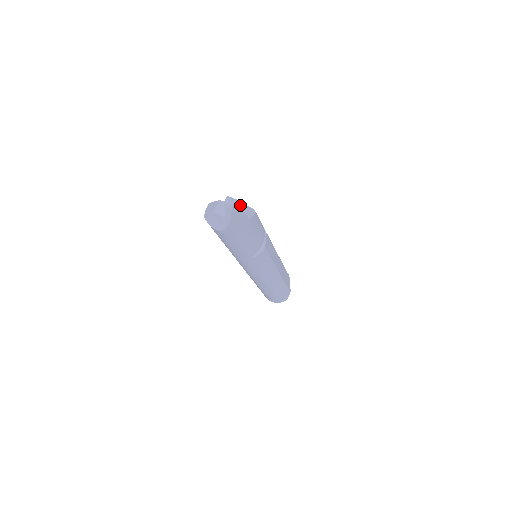
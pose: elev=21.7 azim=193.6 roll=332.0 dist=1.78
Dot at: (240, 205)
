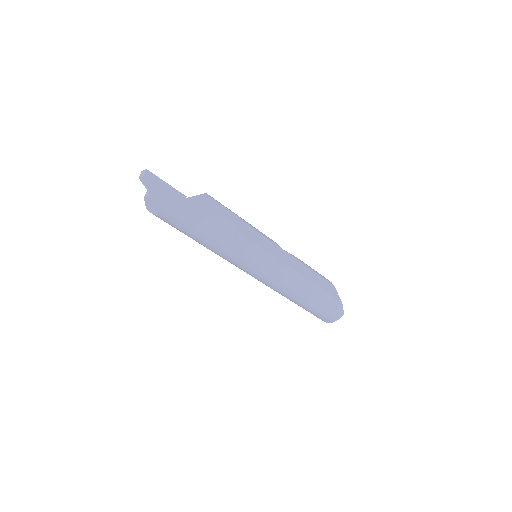
Dot at: (156, 176)
